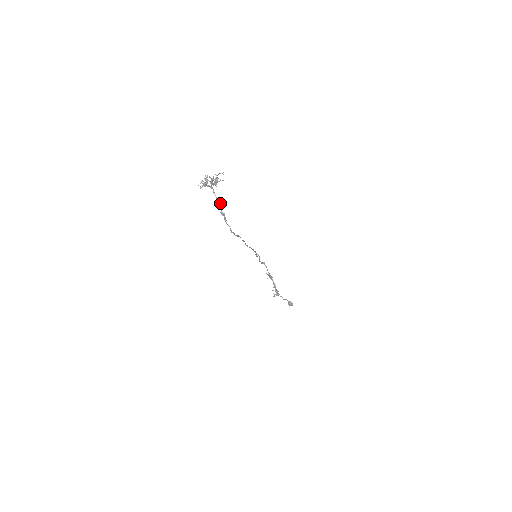
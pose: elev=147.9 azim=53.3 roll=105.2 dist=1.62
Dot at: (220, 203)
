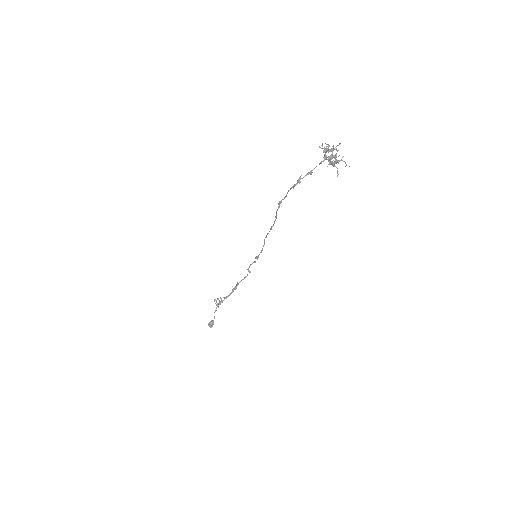
Dot at: (311, 173)
